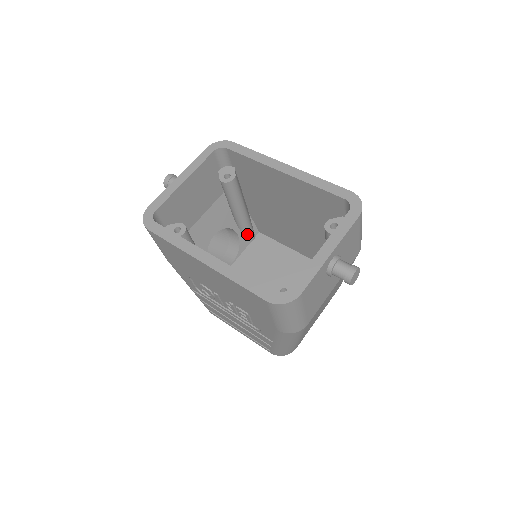
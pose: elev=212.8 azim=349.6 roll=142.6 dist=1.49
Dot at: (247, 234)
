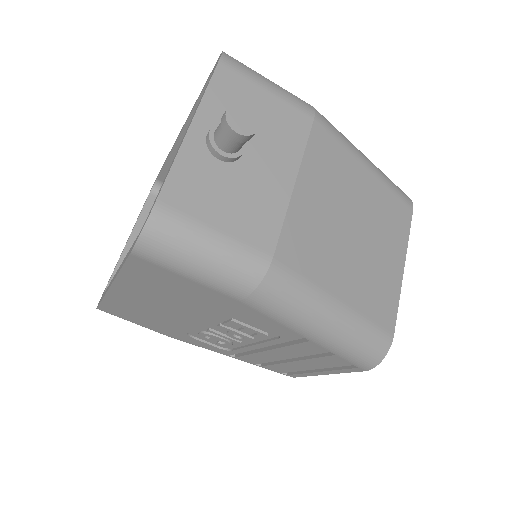
Dot at: occluded
